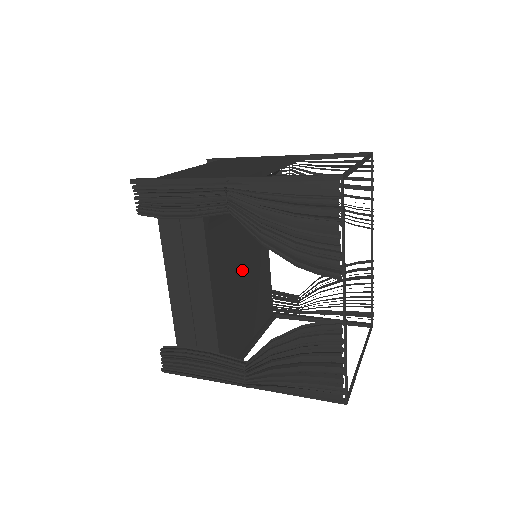
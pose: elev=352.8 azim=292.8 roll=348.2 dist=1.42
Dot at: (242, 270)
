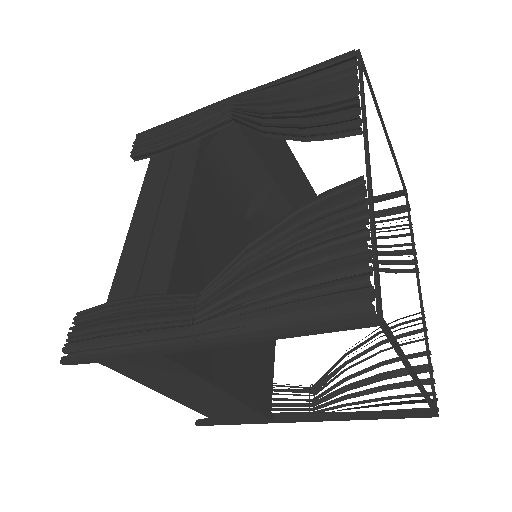
Dot at: occluded
